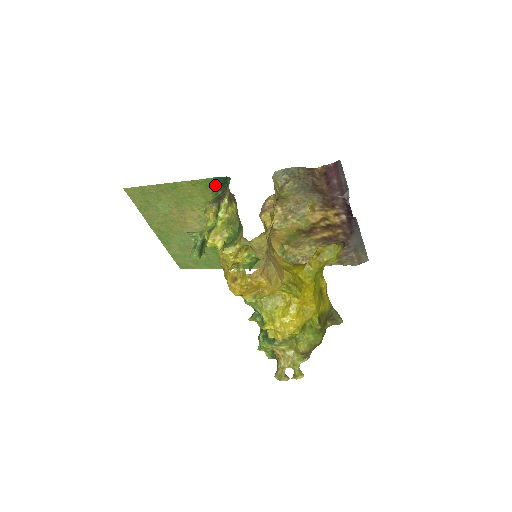
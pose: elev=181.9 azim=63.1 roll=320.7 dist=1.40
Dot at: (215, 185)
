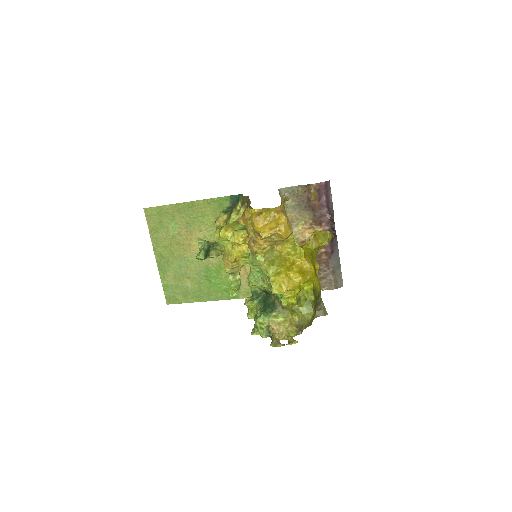
Dot at: (227, 203)
